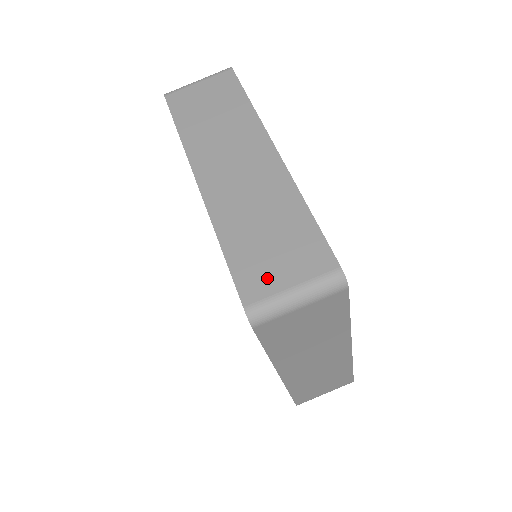
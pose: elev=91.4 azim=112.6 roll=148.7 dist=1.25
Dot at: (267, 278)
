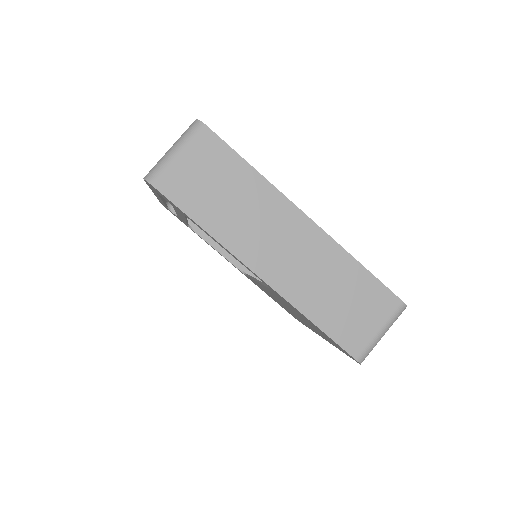
Dot at: occluded
